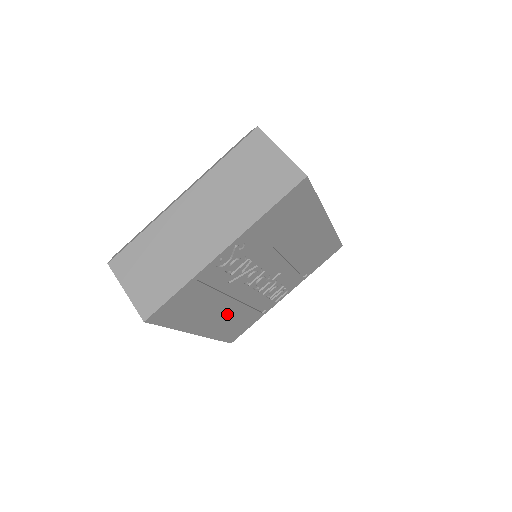
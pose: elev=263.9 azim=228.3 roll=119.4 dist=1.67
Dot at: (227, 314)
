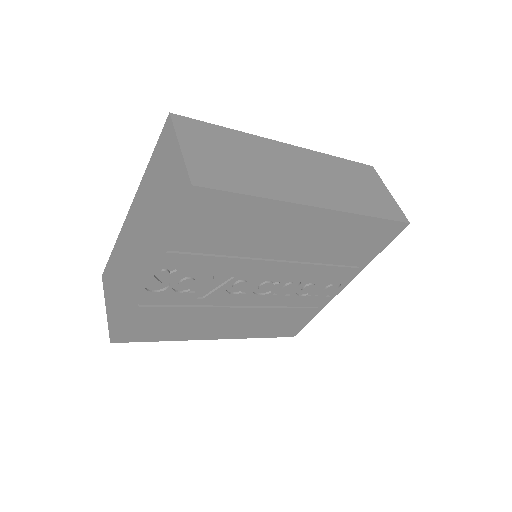
Dot at: (244, 319)
